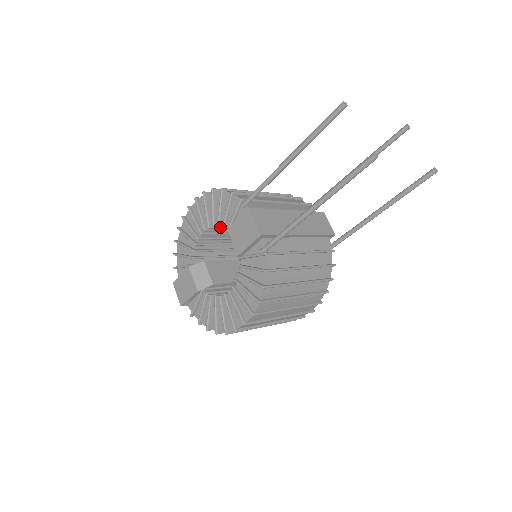
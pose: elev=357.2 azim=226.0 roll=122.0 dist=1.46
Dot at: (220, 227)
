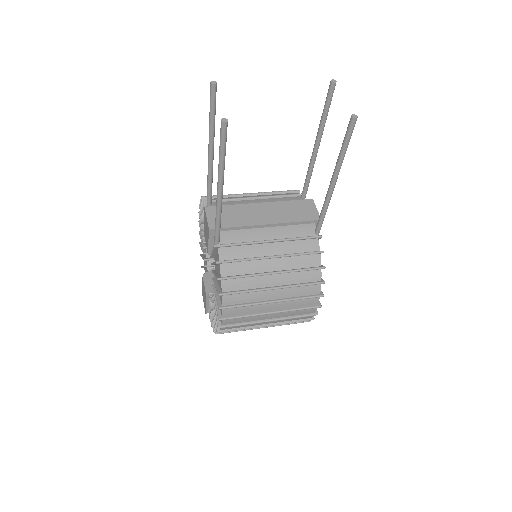
Dot at: occluded
